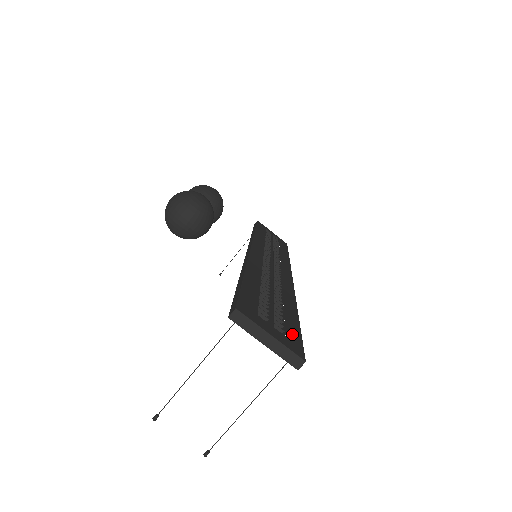
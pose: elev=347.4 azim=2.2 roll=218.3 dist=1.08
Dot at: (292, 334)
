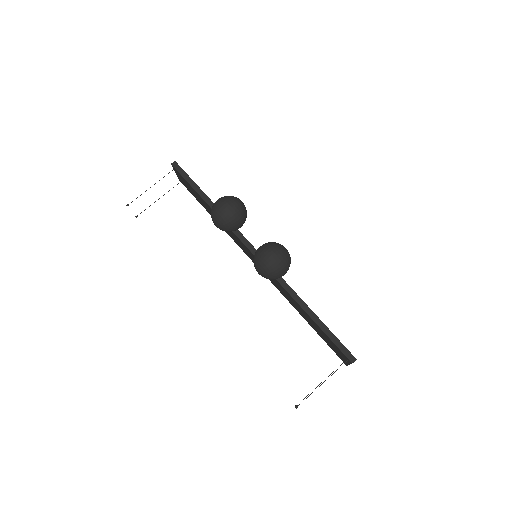
Dot at: occluded
